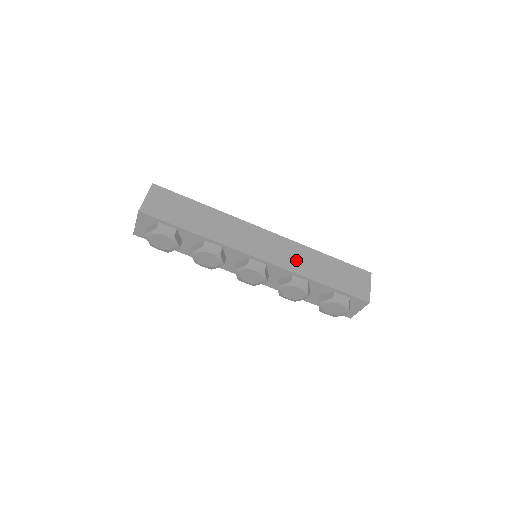
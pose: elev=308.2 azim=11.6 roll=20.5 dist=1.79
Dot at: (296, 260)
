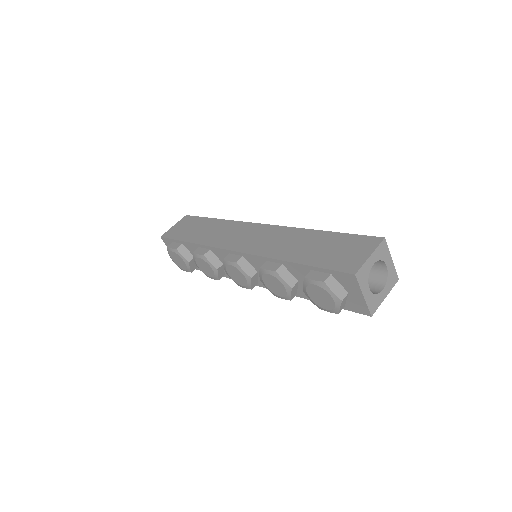
Dot at: (276, 244)
